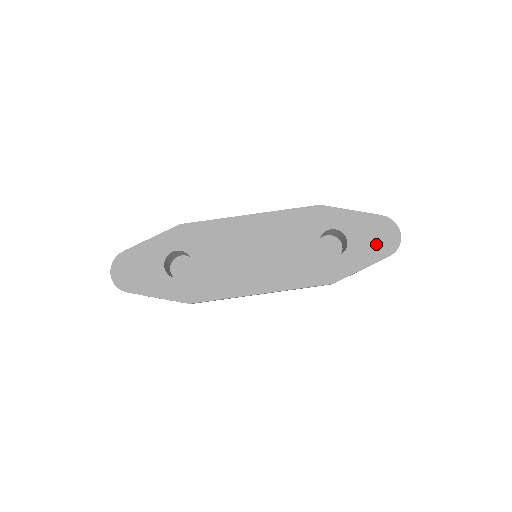
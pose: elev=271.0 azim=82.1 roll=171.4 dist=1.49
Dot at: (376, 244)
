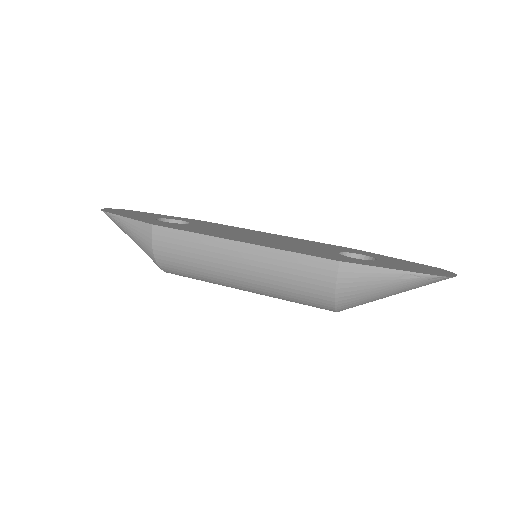
Dot at: (417, 269)
